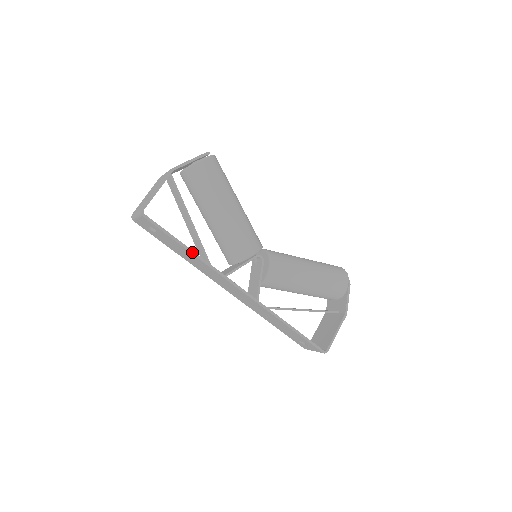
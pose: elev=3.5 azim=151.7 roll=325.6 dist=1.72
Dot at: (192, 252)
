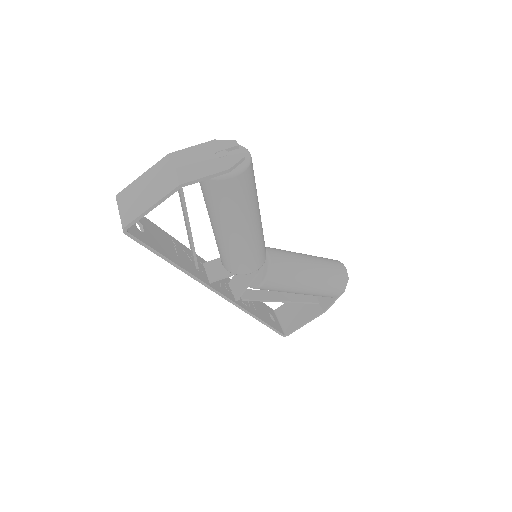
Dot at: (178, 267)
